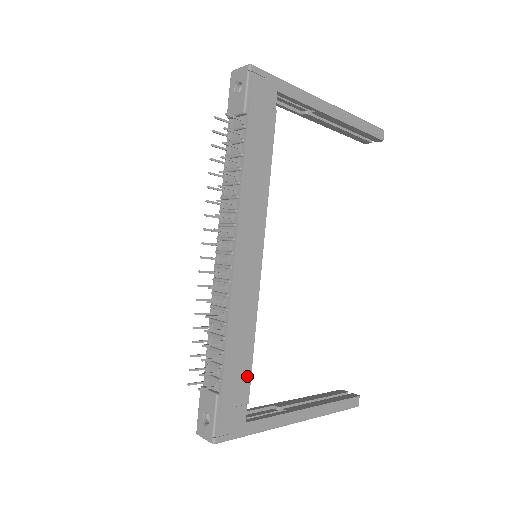
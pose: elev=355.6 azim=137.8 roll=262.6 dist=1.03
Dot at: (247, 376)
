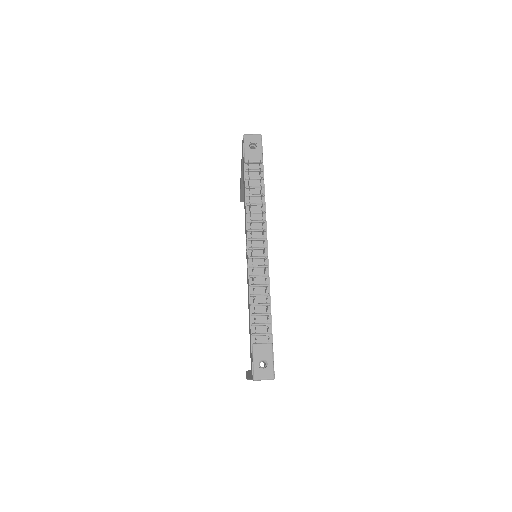
Dot at: occluded
